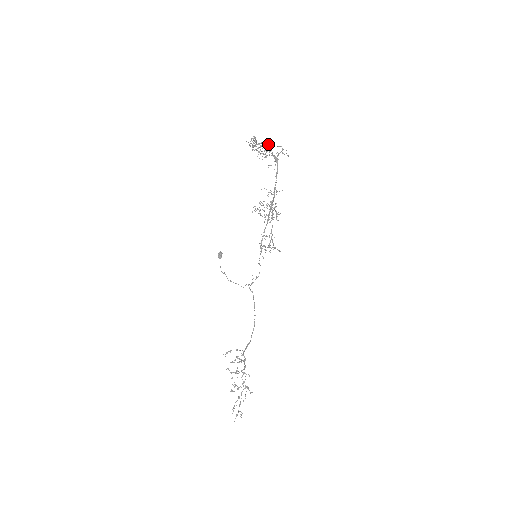
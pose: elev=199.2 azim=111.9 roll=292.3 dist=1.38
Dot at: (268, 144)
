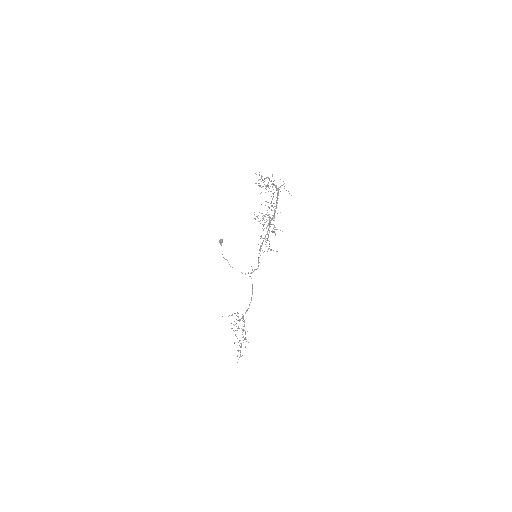
Dot at: (273, 183)
